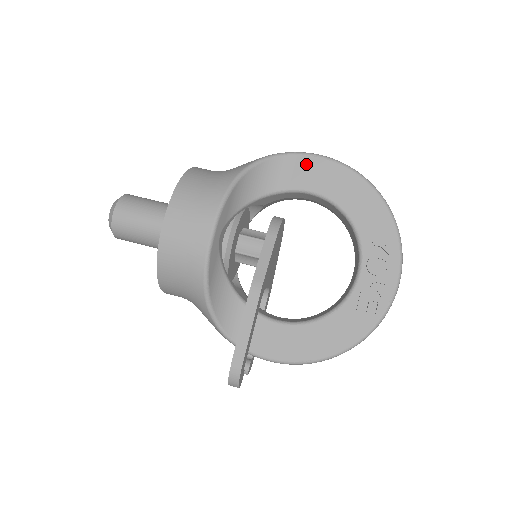
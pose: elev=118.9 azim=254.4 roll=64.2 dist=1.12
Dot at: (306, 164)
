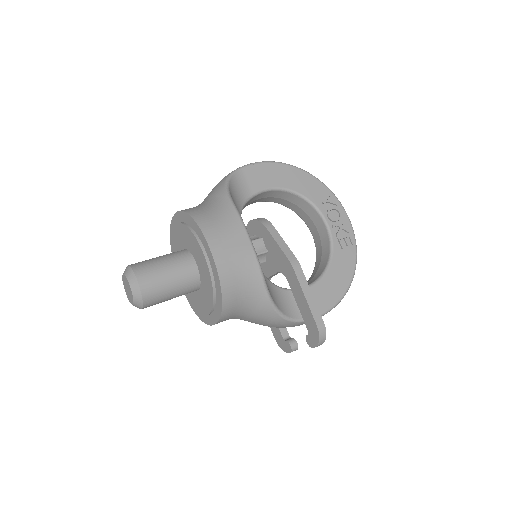
Dot at: (253, 172)
